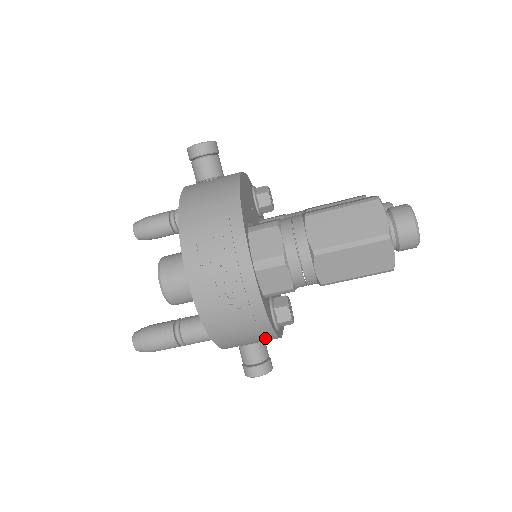
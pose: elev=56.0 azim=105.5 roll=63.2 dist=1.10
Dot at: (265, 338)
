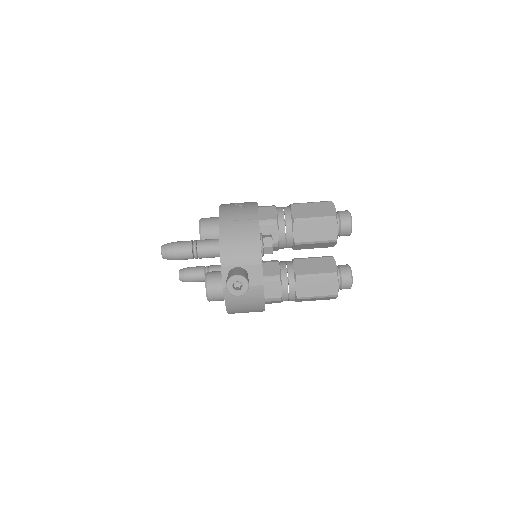
Dot at: (252, 243)
